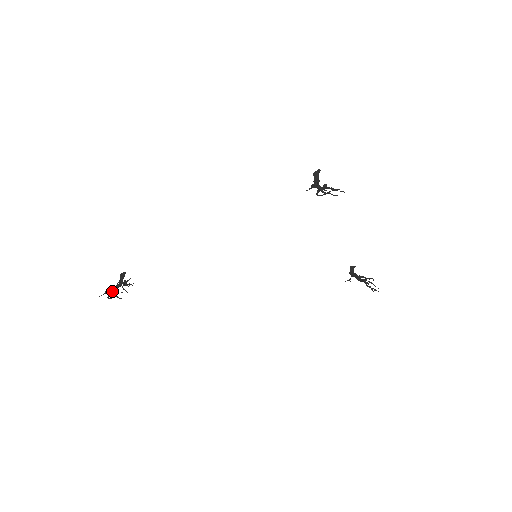
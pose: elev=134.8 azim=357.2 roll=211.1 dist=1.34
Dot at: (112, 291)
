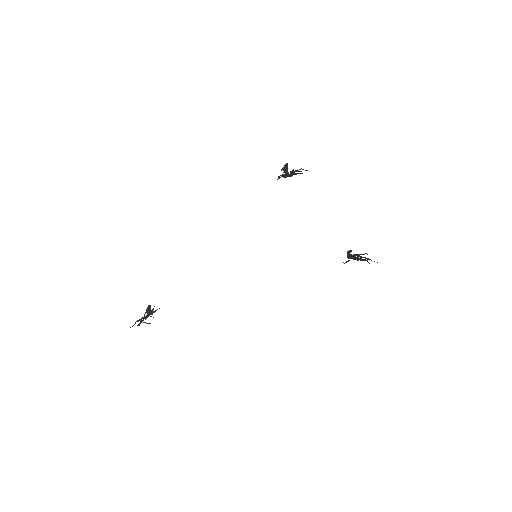
Dot at: (140, 320)
